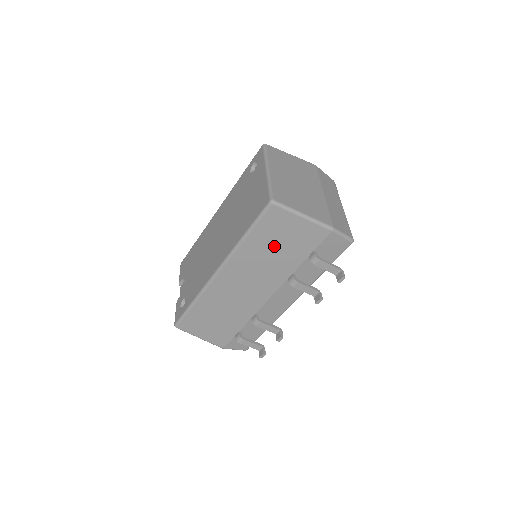
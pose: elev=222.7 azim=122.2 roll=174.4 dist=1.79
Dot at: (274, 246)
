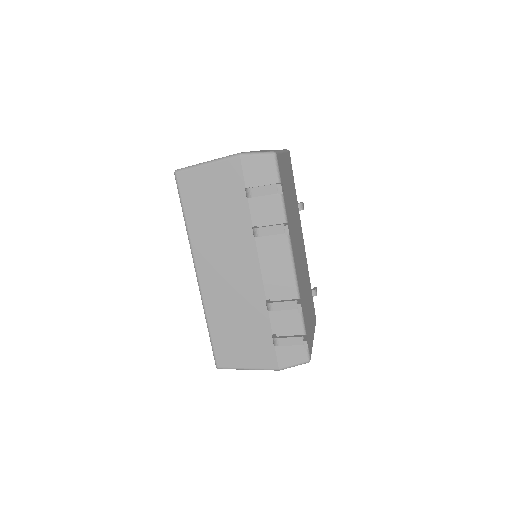
Dot at: (212, 211)
